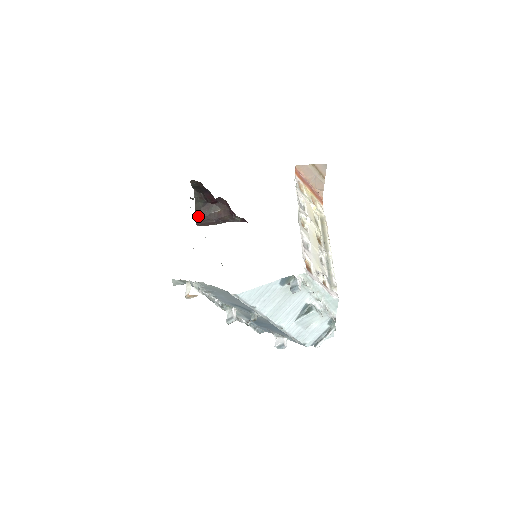
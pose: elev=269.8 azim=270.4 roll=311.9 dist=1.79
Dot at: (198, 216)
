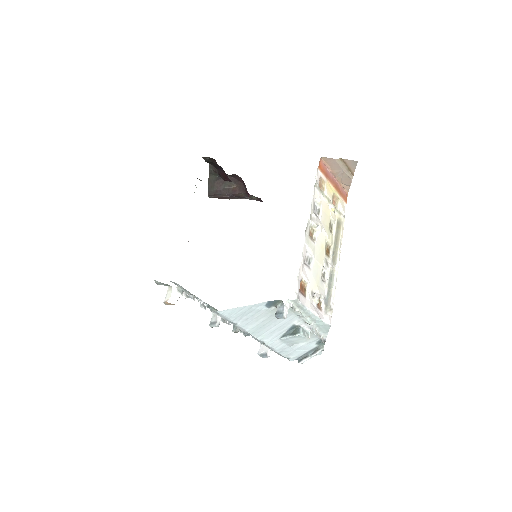
Dot at: (211, 189)
